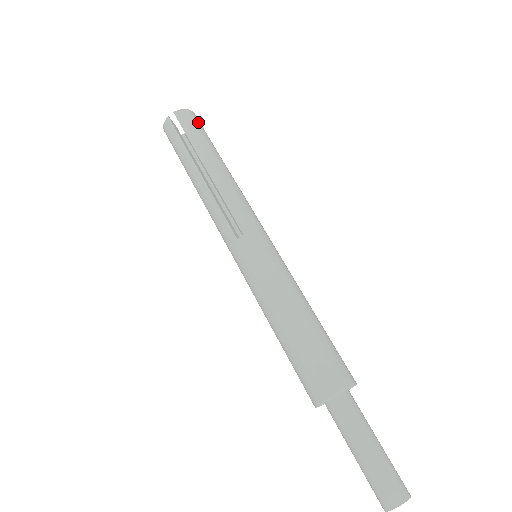
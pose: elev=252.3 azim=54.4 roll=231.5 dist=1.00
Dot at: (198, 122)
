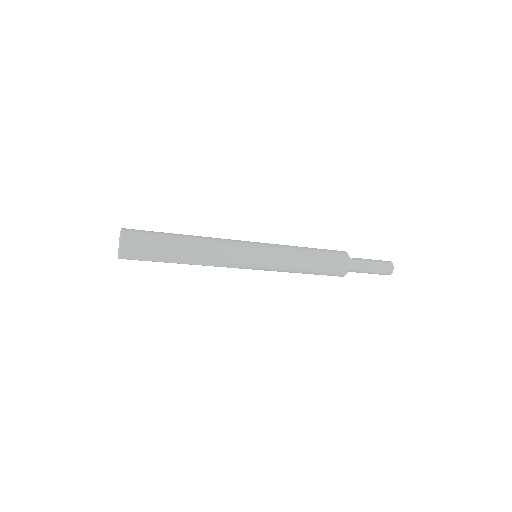
Dot at: (137, 243)
